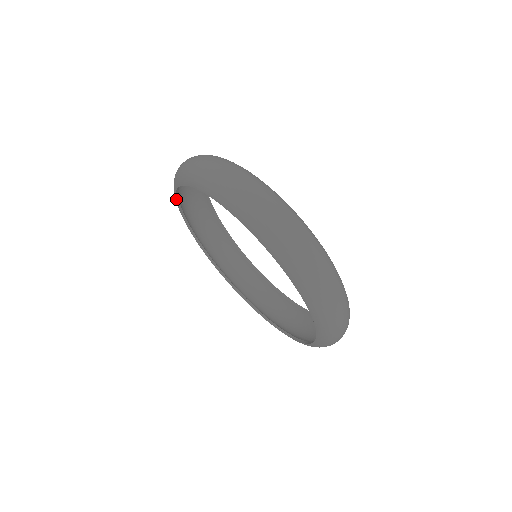
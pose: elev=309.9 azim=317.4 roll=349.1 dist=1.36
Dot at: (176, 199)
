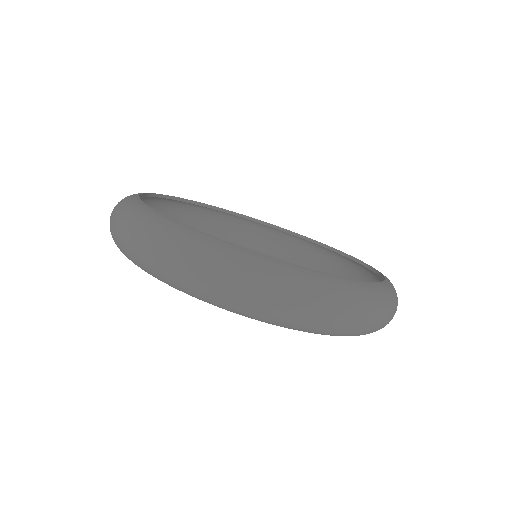
Dot at: occluded
